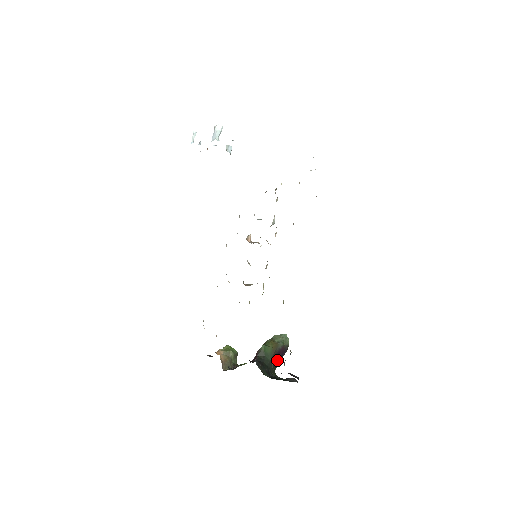
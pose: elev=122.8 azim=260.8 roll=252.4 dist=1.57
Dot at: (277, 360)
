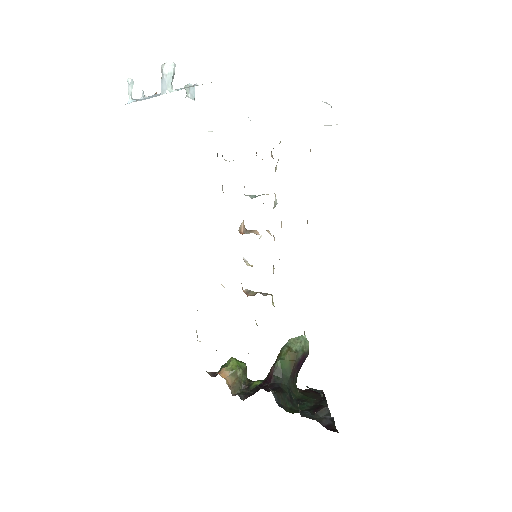
Dot at: (297, 371)
